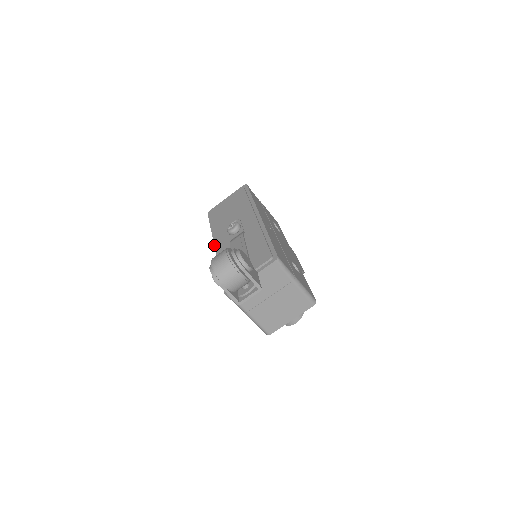
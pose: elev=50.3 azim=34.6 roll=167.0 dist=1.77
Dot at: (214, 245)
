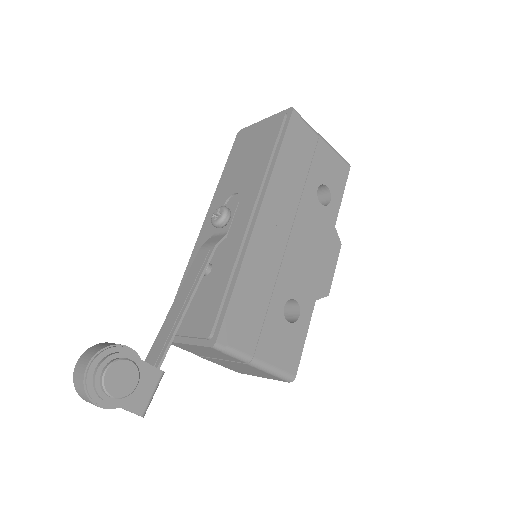
Dot at: occluded
